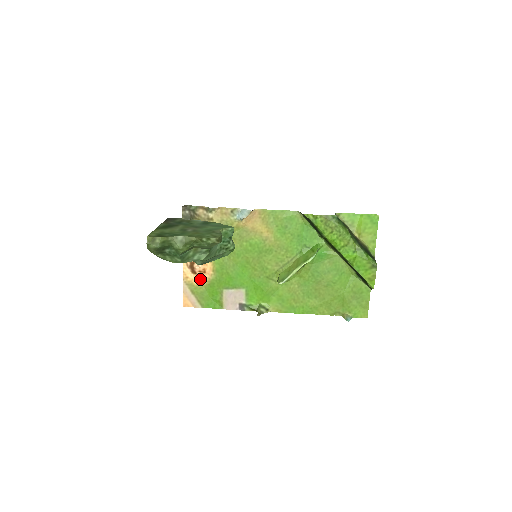
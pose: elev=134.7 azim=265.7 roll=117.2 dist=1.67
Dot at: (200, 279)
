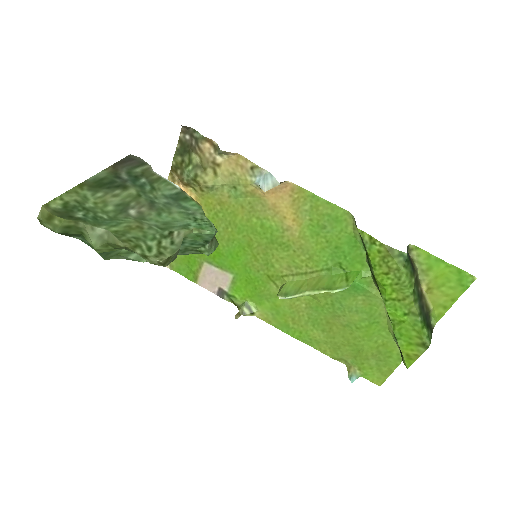
Dot at: occluded
